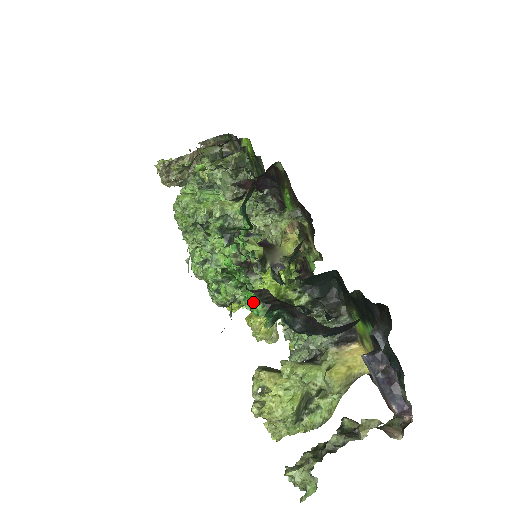
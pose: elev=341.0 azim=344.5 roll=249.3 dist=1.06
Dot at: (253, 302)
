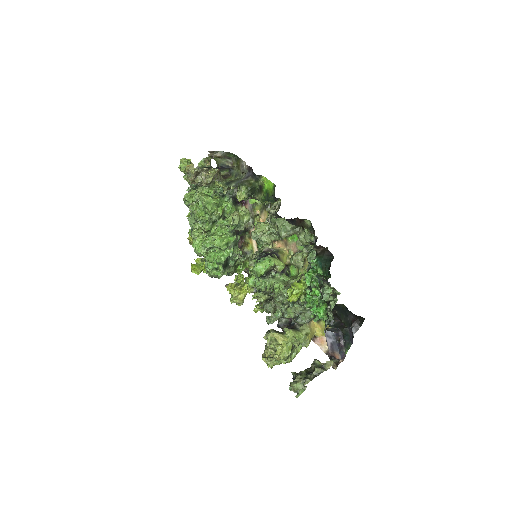
Dot at: (324, 313)
